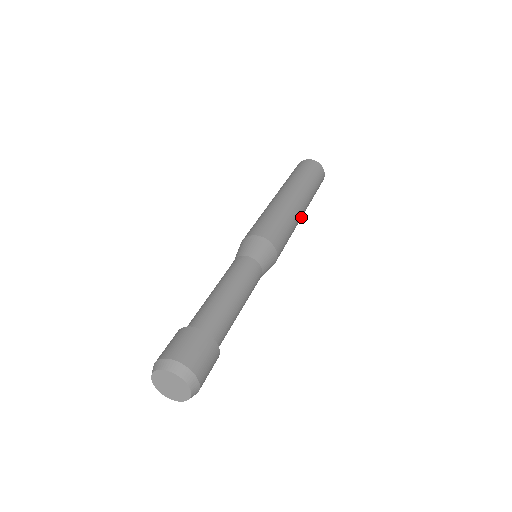
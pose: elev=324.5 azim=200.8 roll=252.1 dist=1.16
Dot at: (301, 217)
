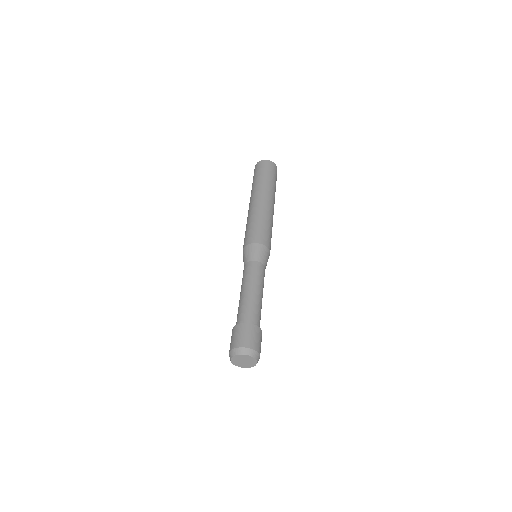
Dot at: occluded
